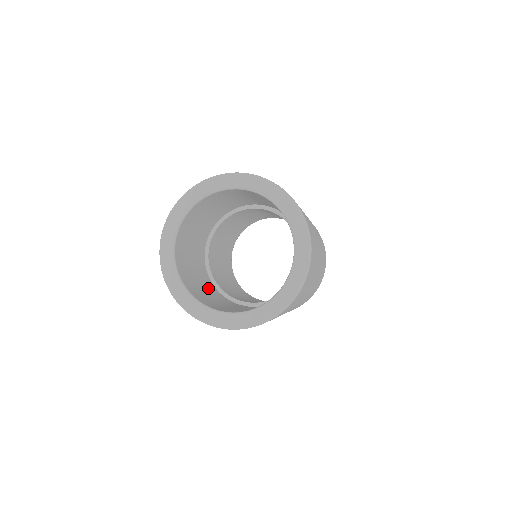
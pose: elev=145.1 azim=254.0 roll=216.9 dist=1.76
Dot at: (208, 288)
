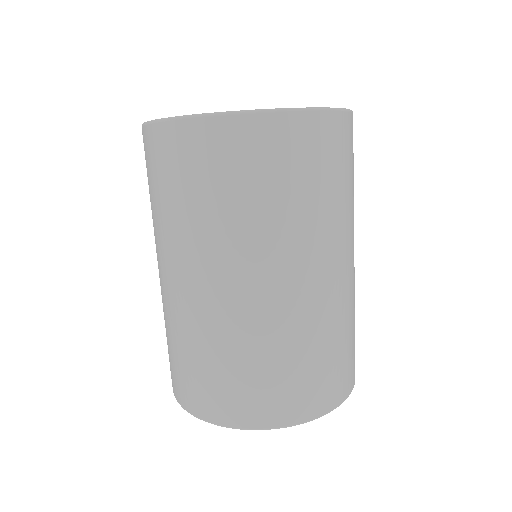
Dot at: occluded
